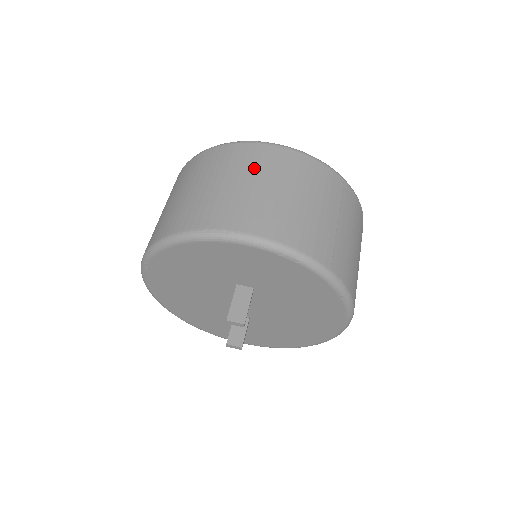
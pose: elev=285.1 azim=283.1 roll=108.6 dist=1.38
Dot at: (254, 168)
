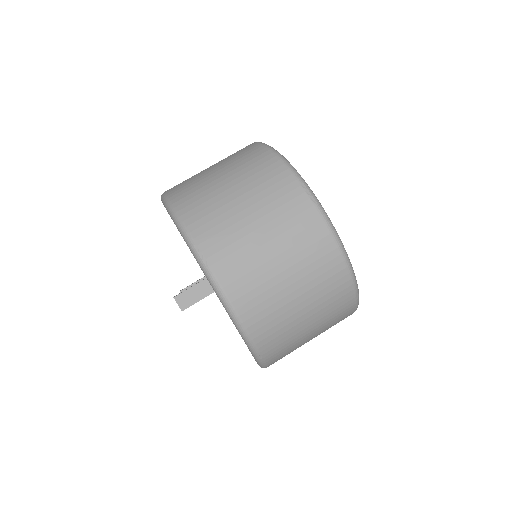
Dot at: (284, 227)
